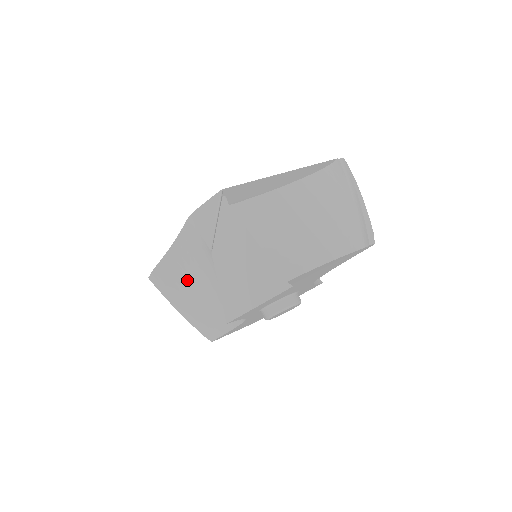
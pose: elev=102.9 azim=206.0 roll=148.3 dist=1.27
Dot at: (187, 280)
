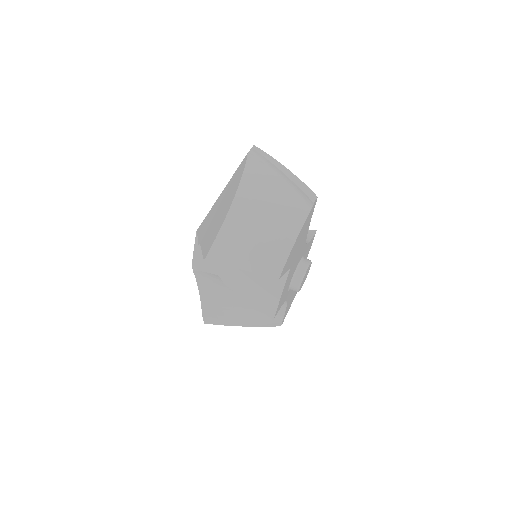
Dot at: (229, 305)
